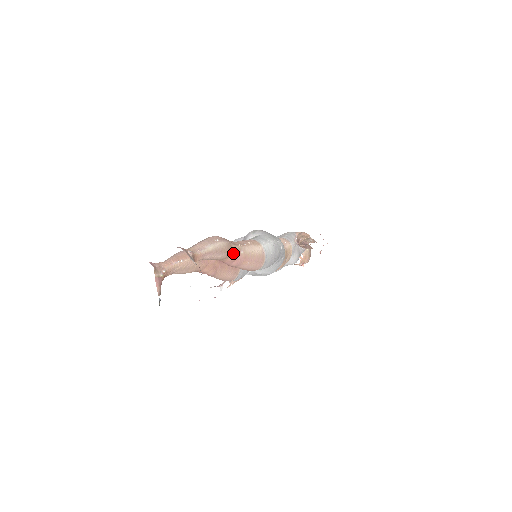
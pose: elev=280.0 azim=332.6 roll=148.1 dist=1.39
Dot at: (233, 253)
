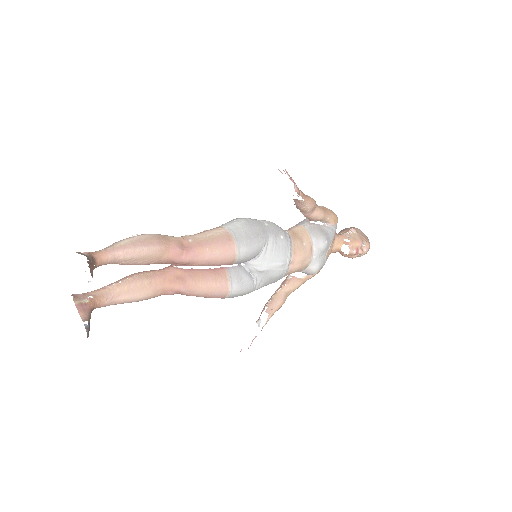
Dot at: (173, 244)
